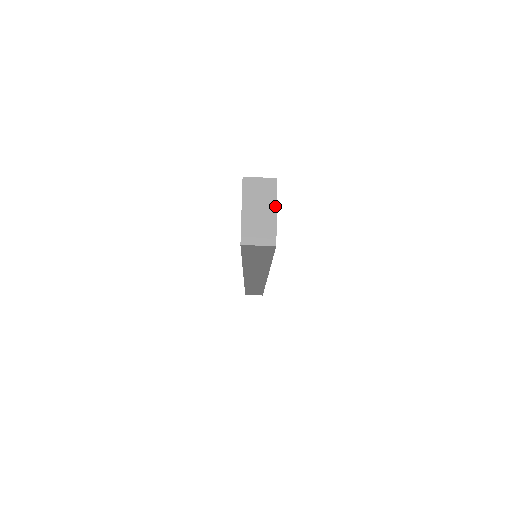
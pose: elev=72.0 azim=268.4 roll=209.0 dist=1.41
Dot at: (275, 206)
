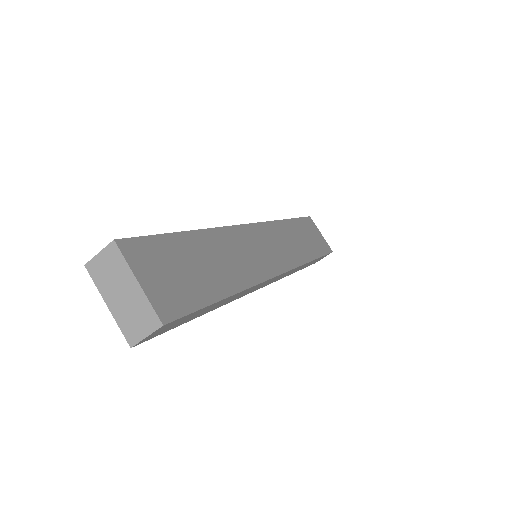
Dot at: (132, 277)
